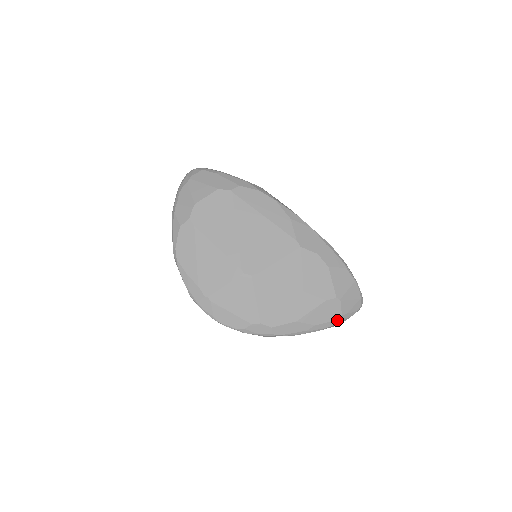
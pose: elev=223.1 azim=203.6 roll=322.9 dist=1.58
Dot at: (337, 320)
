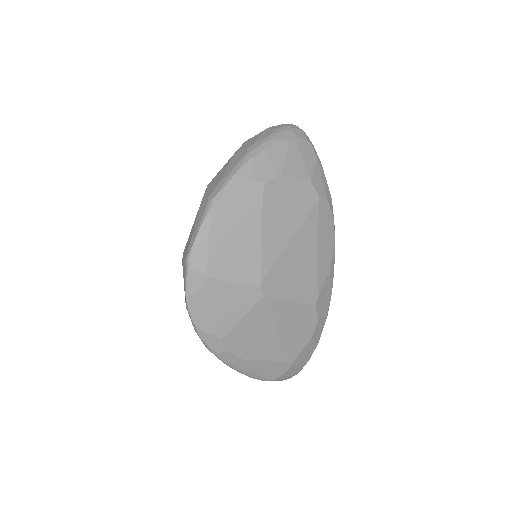
Dot at: (269, 380)
